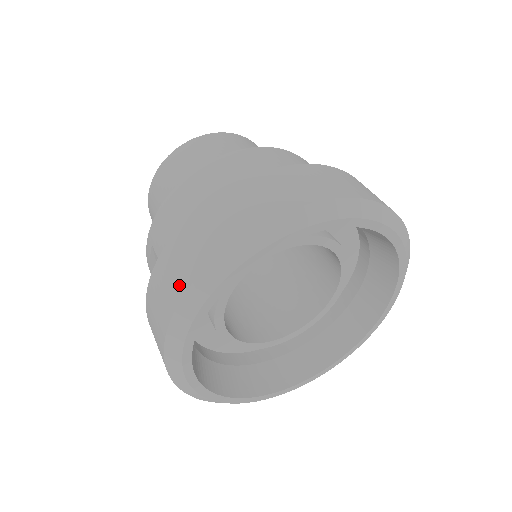
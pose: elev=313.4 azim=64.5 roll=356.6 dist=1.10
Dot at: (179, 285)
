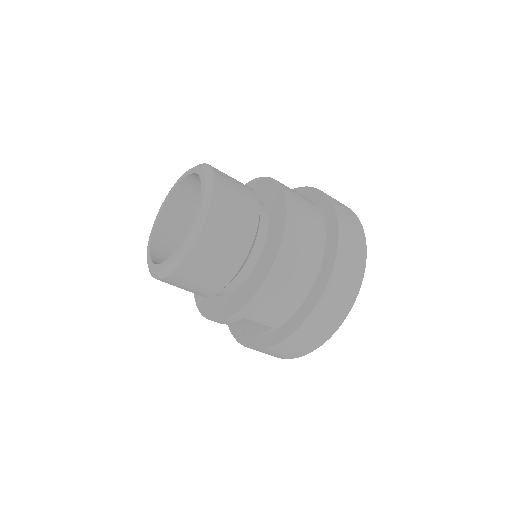
Dot at: (322, 338)
